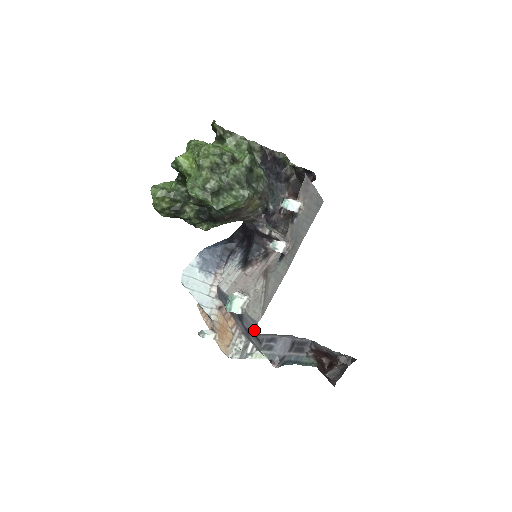
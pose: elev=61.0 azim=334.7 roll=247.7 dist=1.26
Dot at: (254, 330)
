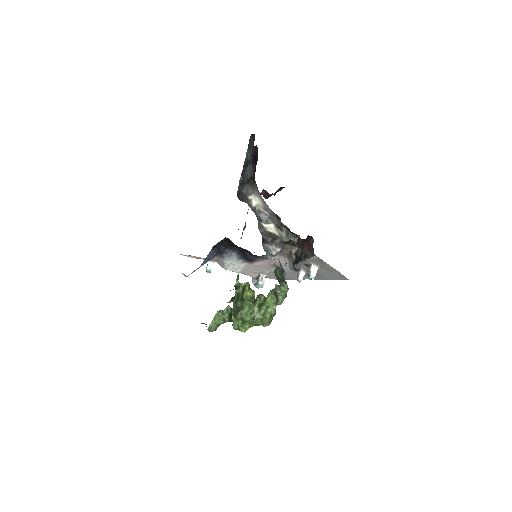
Dot at: occluded
